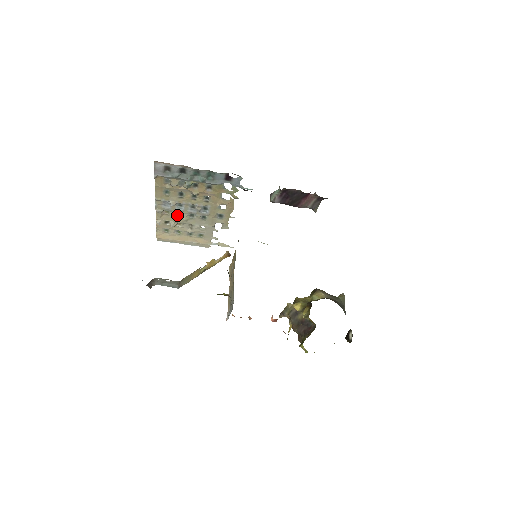
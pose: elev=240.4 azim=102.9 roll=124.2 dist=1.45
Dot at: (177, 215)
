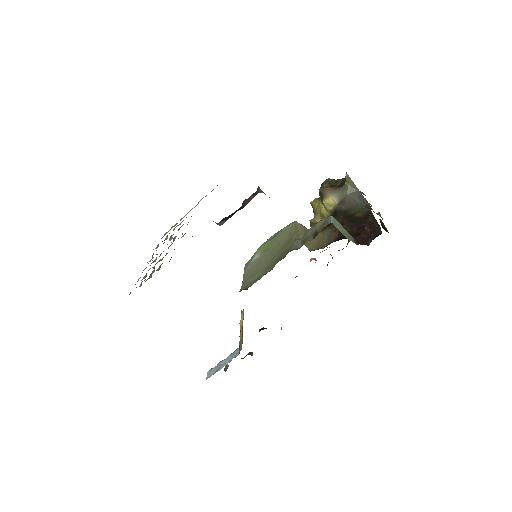
Dot at: occluded
